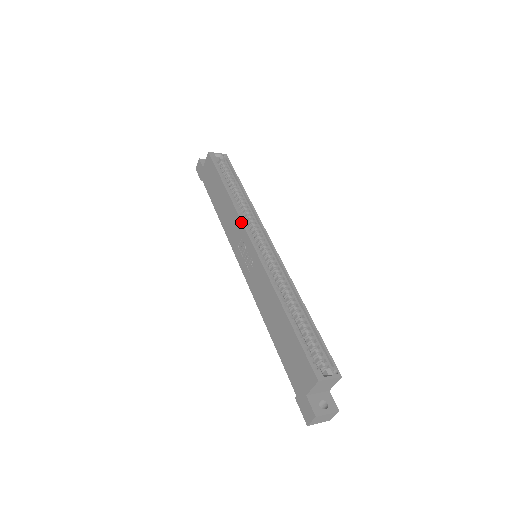
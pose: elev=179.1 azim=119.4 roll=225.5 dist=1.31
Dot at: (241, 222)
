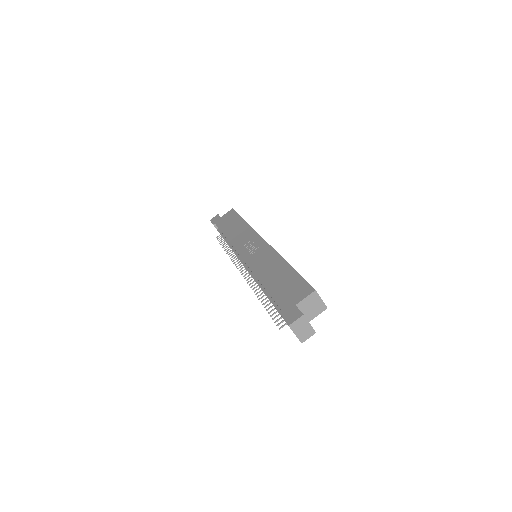
Dot at: (256, 232)
